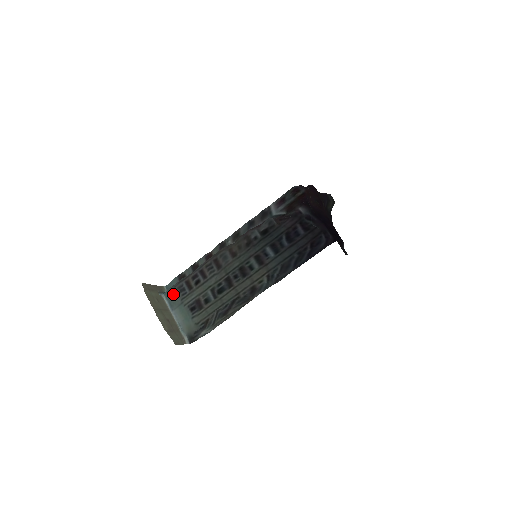
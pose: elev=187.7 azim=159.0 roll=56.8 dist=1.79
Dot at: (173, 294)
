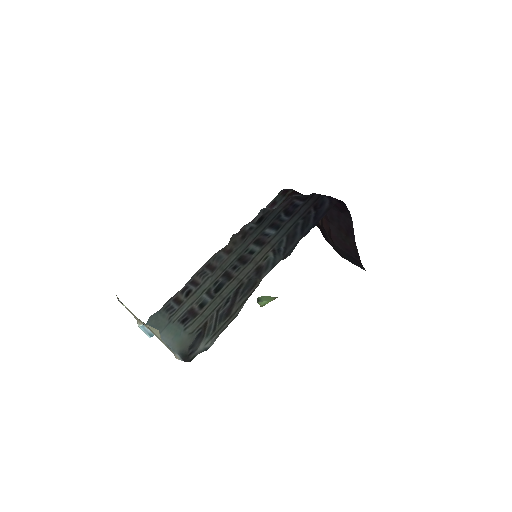
Dot at: (158, 318)
